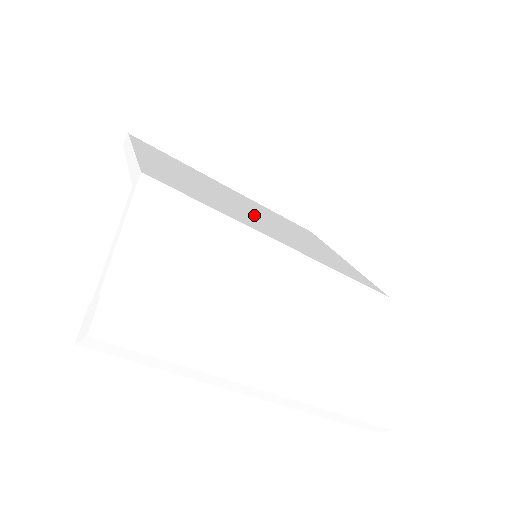
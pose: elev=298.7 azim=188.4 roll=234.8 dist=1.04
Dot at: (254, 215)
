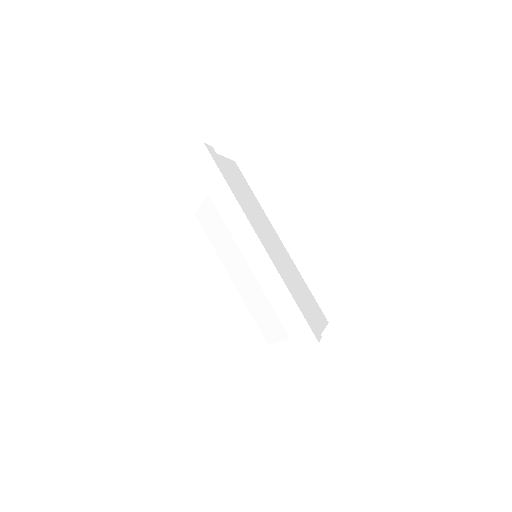
Dot at: occluded
